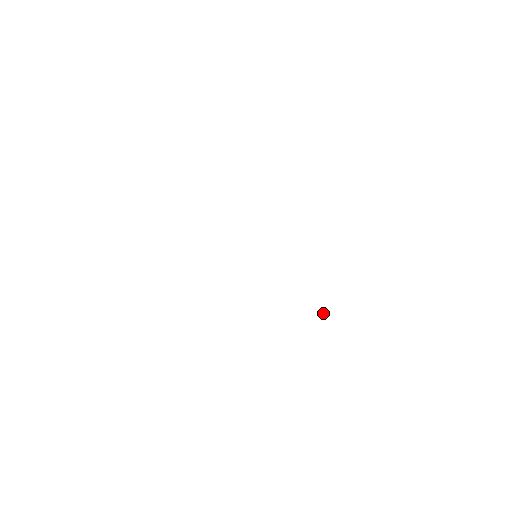
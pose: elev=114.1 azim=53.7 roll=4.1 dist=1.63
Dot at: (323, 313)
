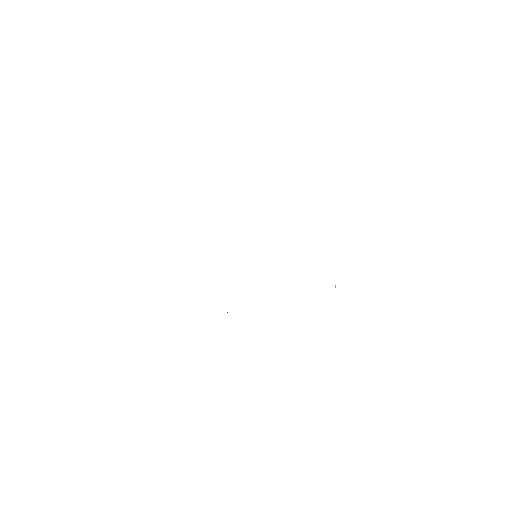
Dot at: occluded
